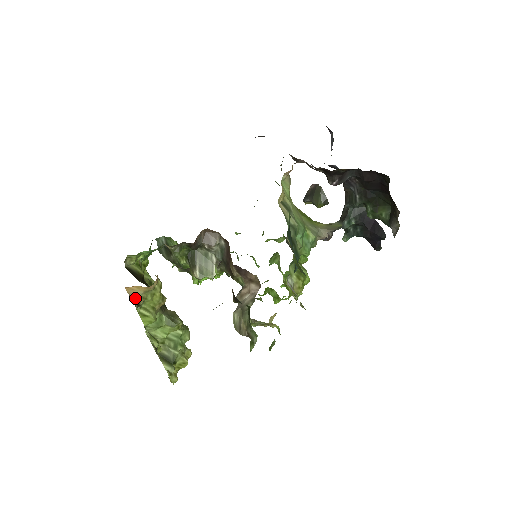
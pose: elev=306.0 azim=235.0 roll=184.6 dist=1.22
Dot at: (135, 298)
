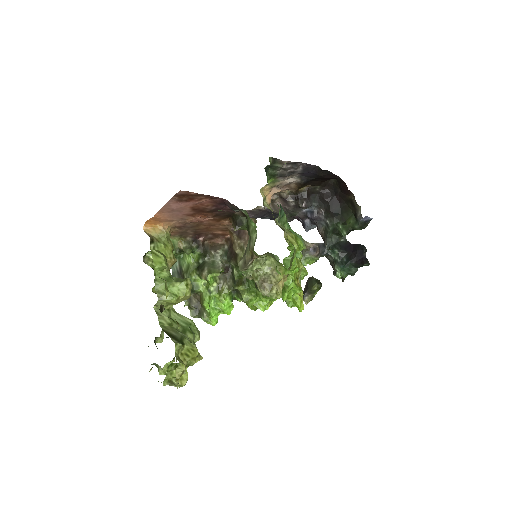
Dot at: (150, 236)
